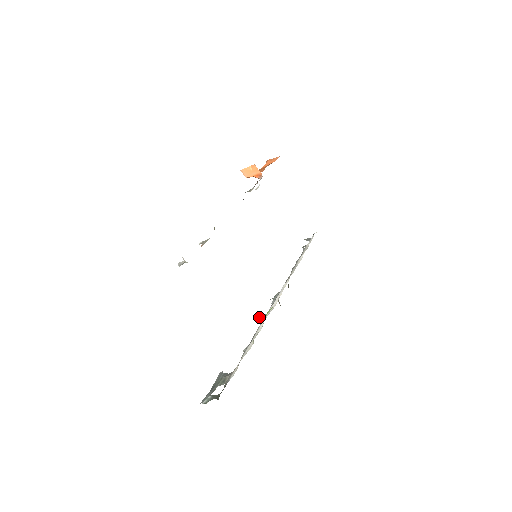
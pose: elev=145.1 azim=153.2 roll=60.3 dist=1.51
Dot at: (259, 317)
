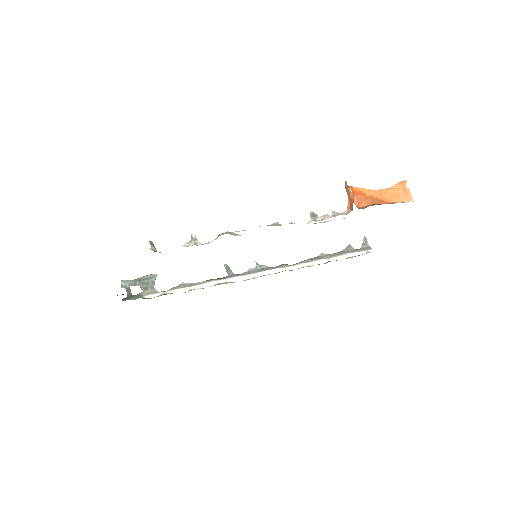
Dot at: (228, 268)
